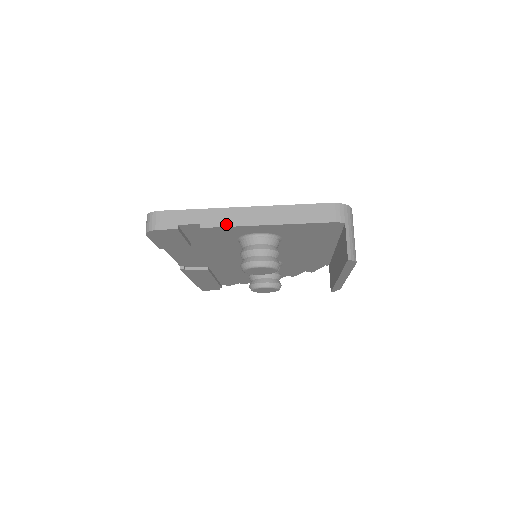
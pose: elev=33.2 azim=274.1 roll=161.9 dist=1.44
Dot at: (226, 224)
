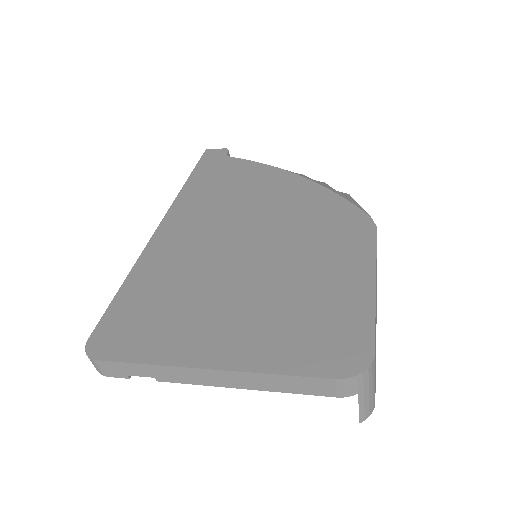
Dot at: (189, 382)
